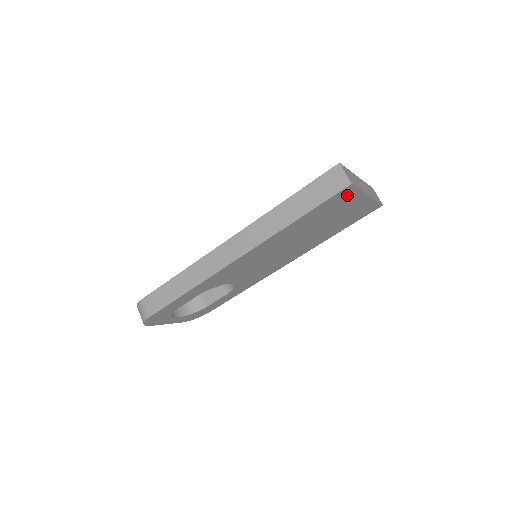
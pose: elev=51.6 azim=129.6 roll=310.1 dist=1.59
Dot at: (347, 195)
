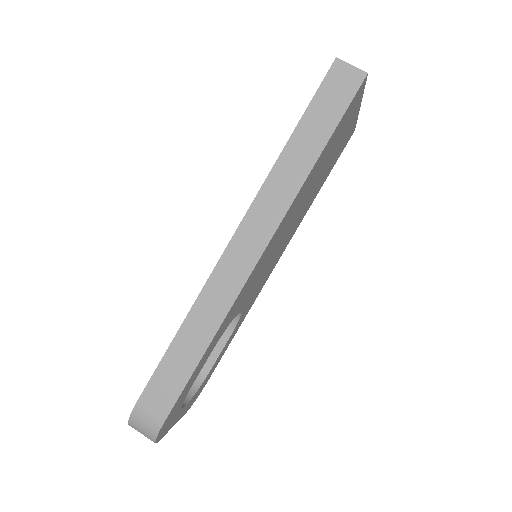
Dot at: (356, 101)
